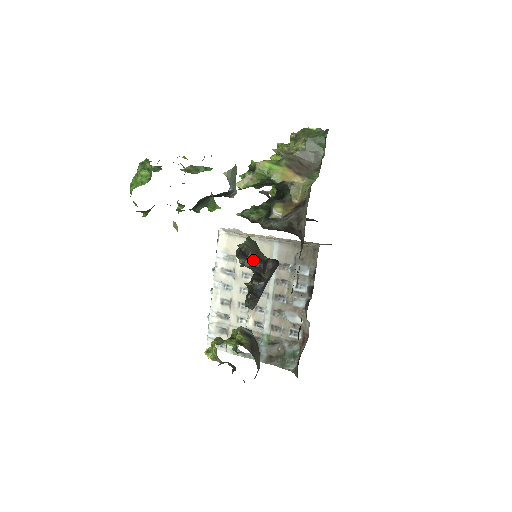
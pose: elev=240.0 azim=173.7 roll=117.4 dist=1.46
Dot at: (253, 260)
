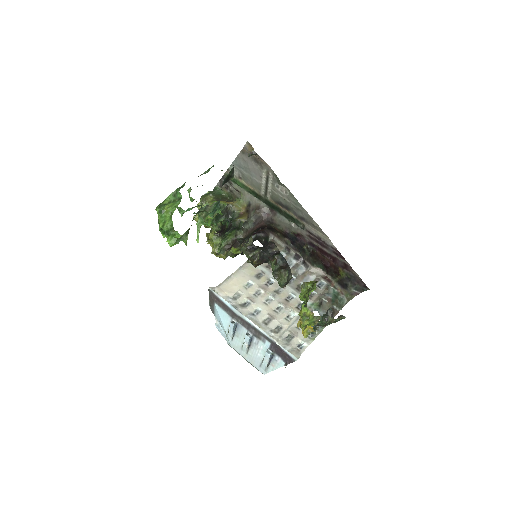
Dot at: (261, 248)
